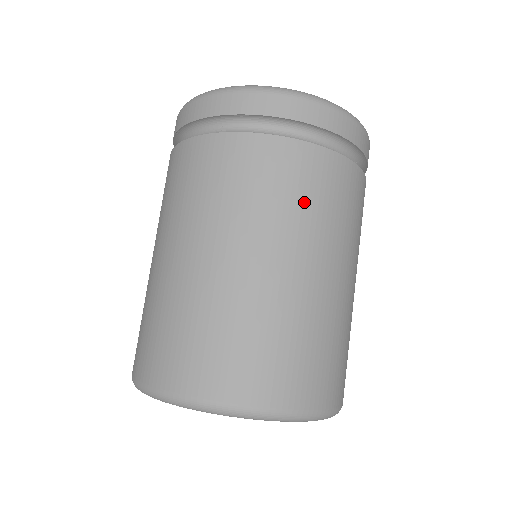
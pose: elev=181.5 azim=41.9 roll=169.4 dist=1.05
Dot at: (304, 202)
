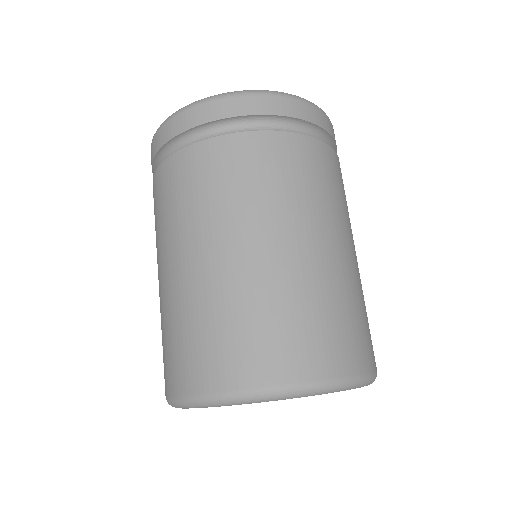
Dot at: (311, 186)
